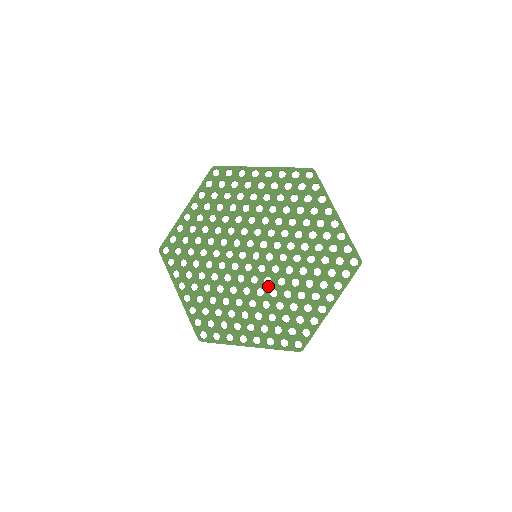
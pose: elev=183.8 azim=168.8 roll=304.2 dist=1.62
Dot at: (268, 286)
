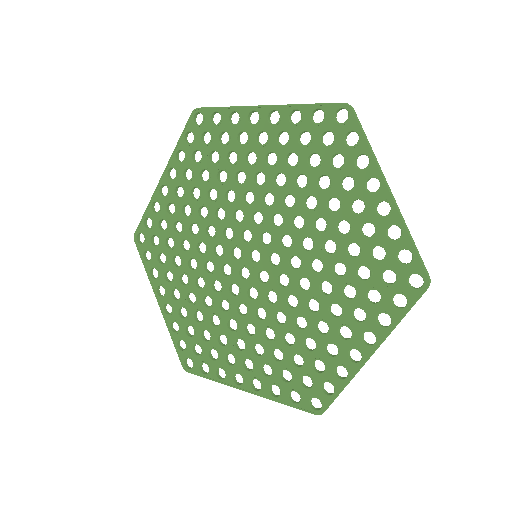
Dot at: (229, 294)
